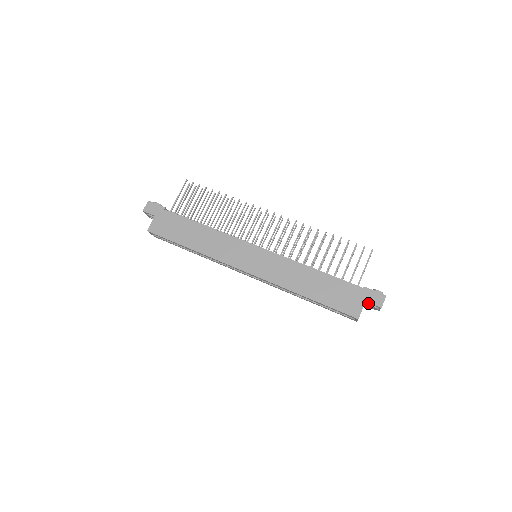
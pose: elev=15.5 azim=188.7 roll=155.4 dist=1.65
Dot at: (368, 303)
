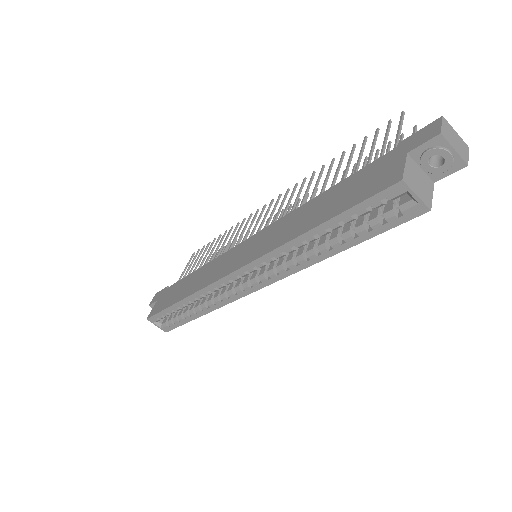
Dot at: (418, 155)
